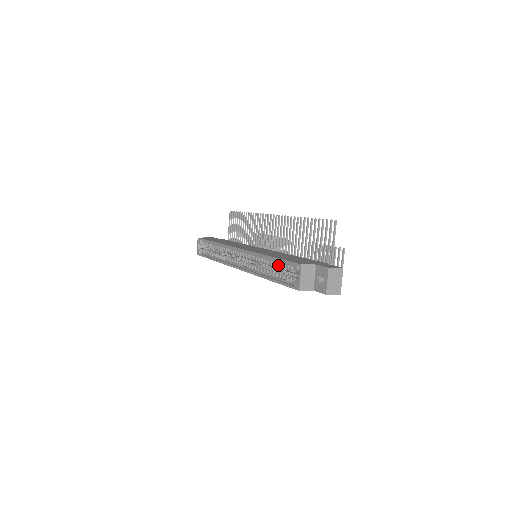
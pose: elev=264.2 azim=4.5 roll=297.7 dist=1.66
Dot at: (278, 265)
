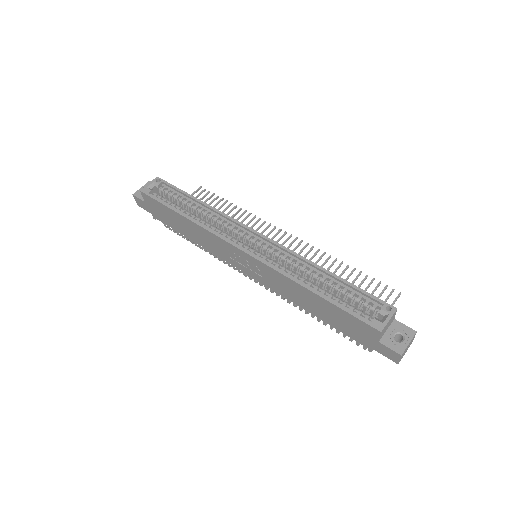
Dot at: (339, 288)
